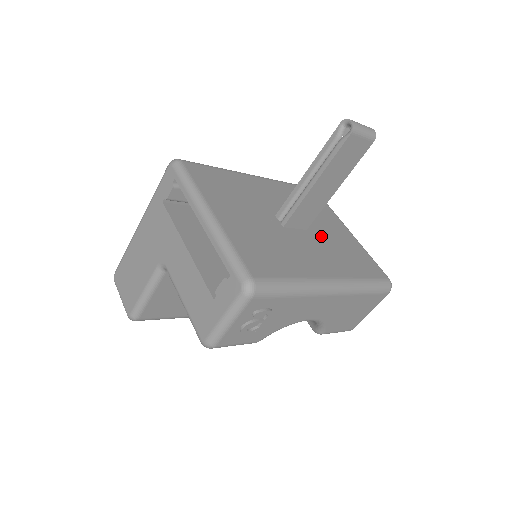
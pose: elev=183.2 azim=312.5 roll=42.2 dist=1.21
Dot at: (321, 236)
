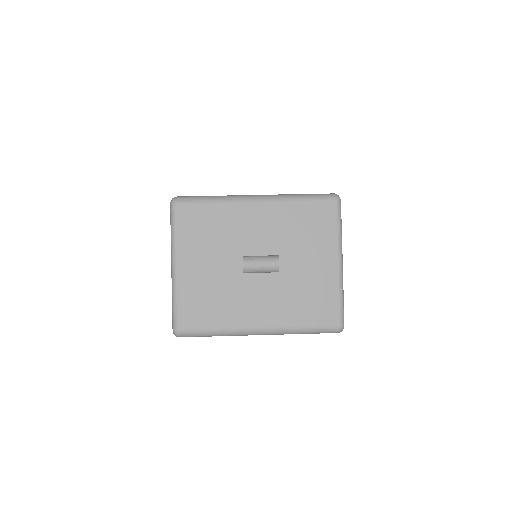
Dot at: (286, 277)
